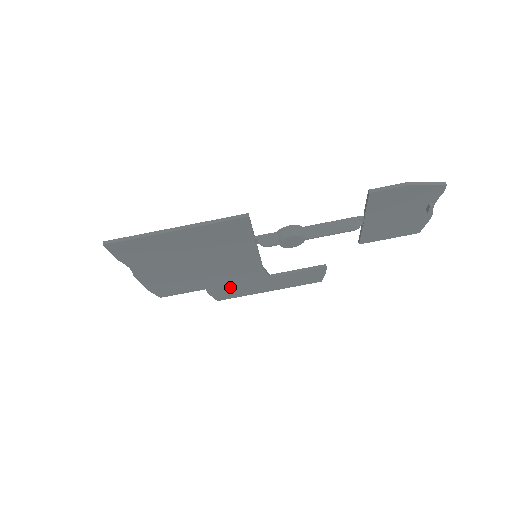
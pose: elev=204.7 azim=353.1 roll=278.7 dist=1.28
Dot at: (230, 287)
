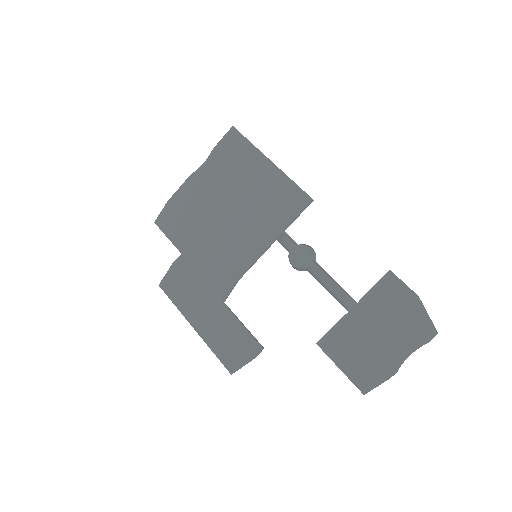
Dot at: (191, 276)
